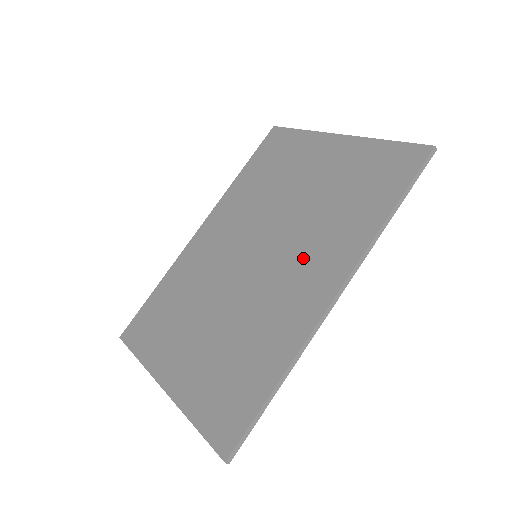
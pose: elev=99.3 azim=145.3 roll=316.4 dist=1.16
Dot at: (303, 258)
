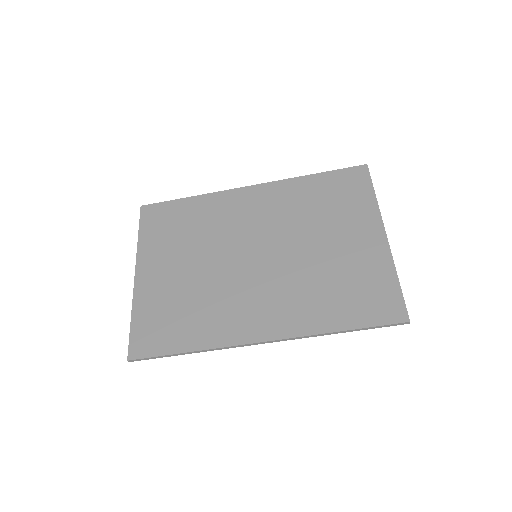
Dot at: (274, 295)
